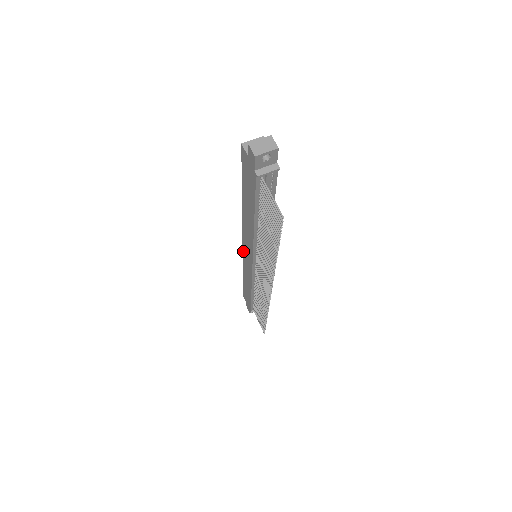
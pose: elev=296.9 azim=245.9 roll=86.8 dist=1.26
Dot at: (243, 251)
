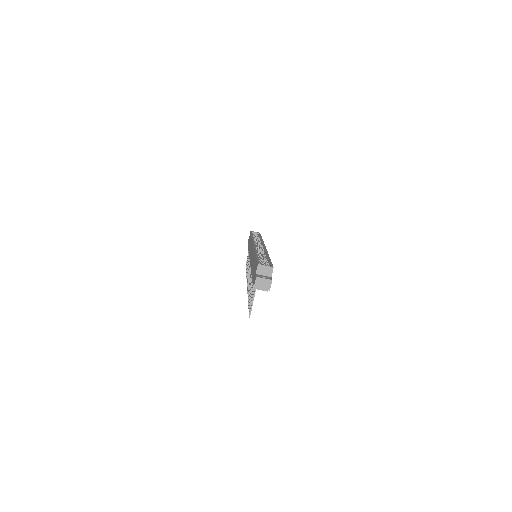
Dot at: occluded
